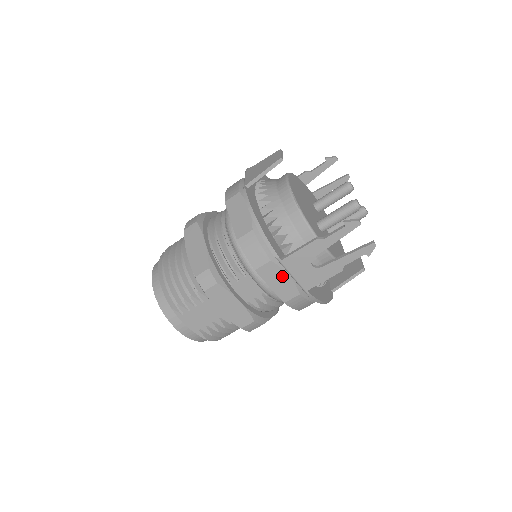
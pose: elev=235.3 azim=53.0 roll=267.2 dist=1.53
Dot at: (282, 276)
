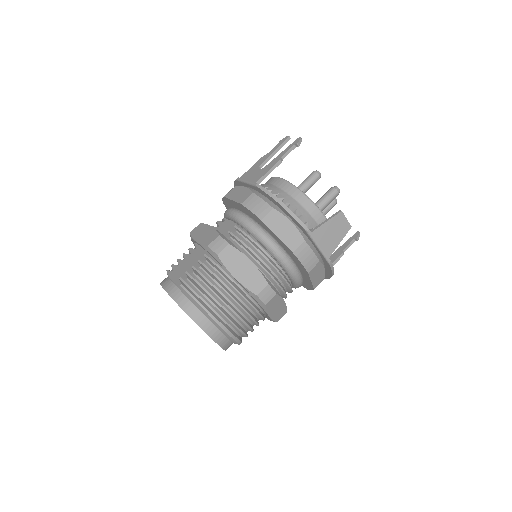
Dot at: (241, 190)
